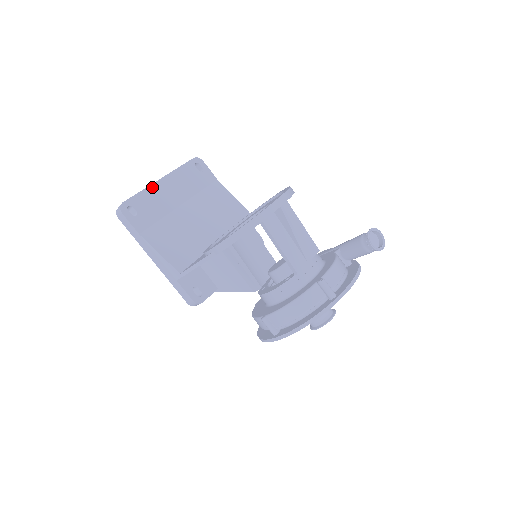
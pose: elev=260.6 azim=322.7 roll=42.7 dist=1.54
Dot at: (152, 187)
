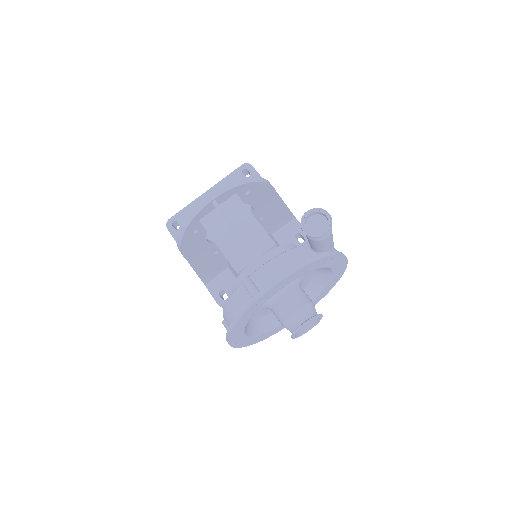
Dot at: (196, 201)
